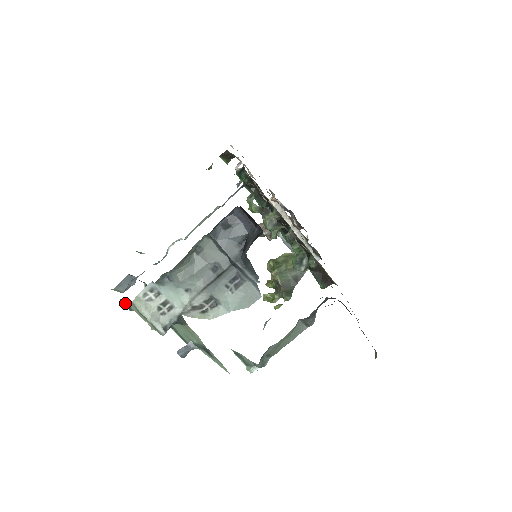
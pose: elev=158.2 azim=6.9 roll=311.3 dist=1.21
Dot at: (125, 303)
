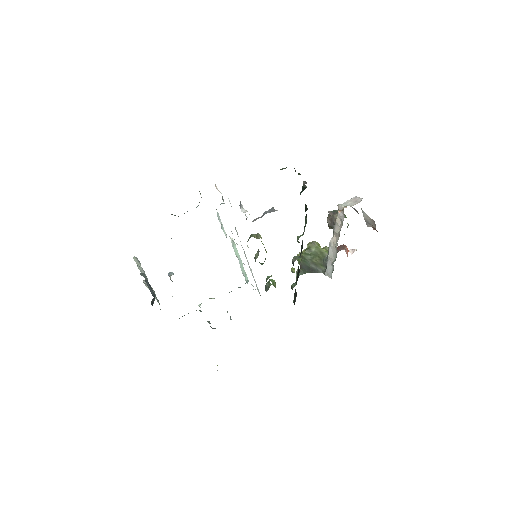
Dot at: occluded
